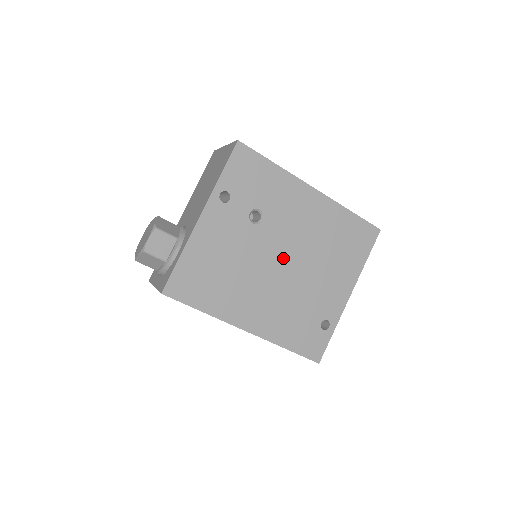
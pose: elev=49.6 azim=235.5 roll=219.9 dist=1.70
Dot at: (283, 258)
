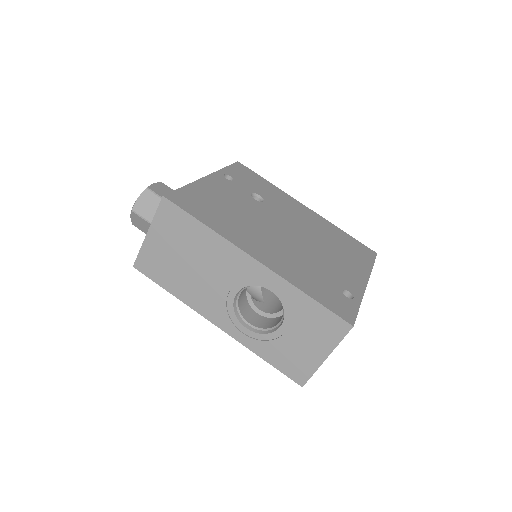
Dot at: (287, 229)
